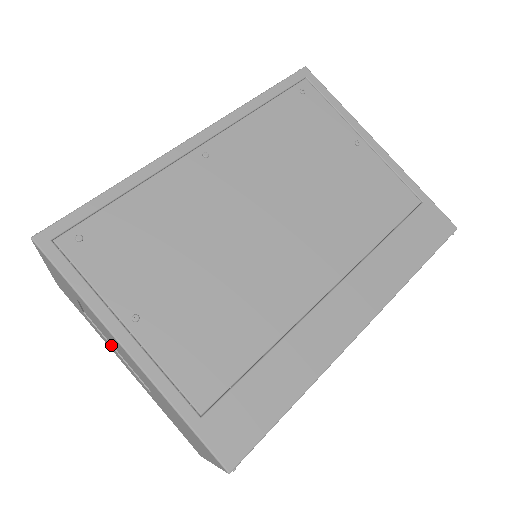
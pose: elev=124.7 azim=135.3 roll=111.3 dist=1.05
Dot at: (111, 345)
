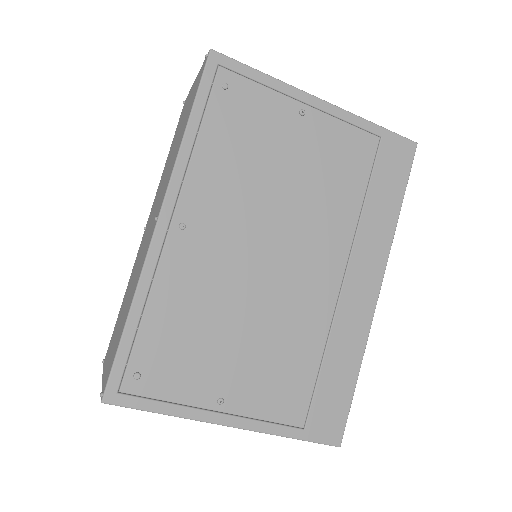
Dot at: occluded
